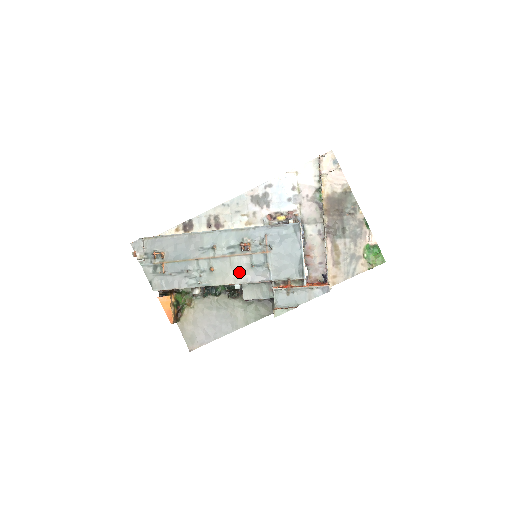
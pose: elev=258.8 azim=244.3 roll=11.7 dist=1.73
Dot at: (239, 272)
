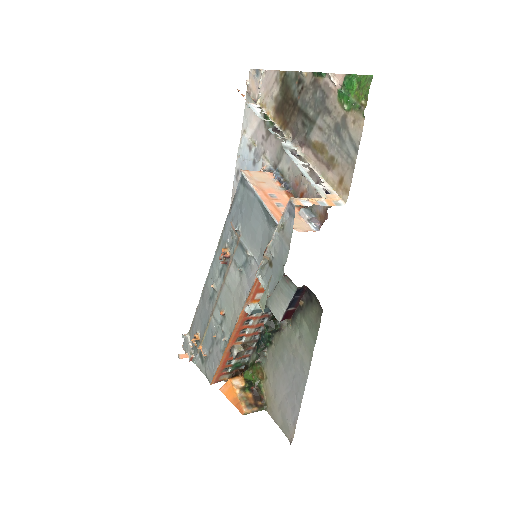
Dot at: (238, 291)
